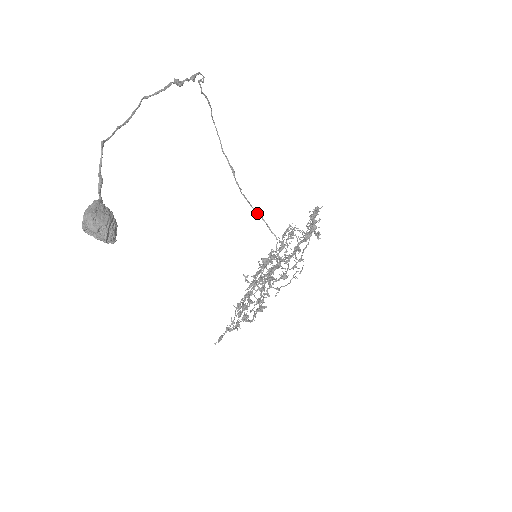
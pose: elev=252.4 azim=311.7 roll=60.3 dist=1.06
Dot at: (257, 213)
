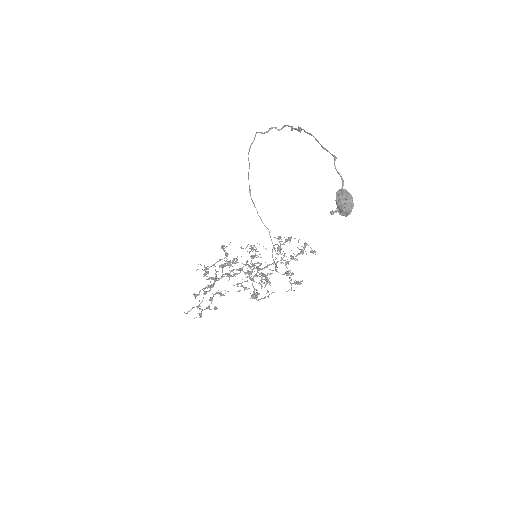
Dot at: (266, 227)
